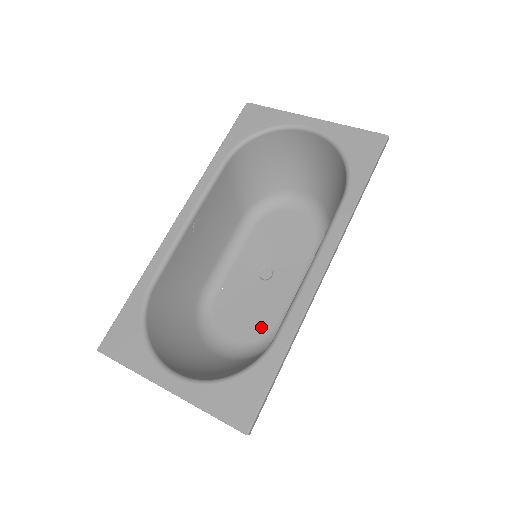
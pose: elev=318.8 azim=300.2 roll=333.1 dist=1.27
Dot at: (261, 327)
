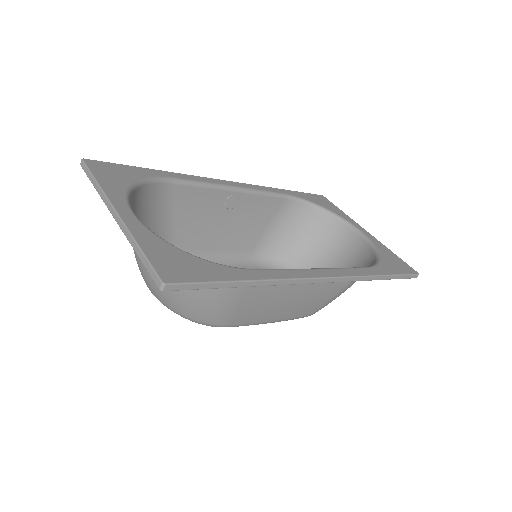
Dot at: occluded
